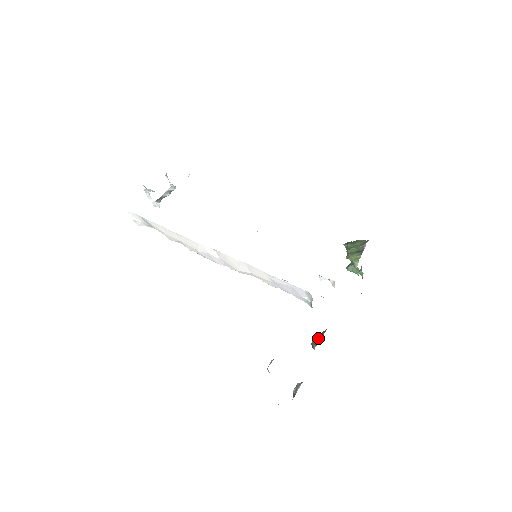
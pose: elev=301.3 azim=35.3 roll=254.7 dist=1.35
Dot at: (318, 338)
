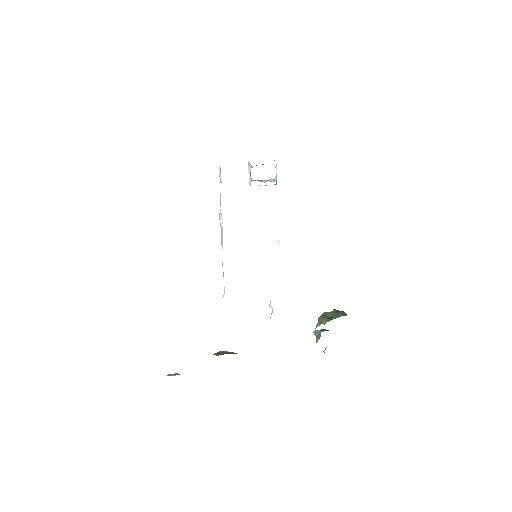
Dot at: (224, 352)
